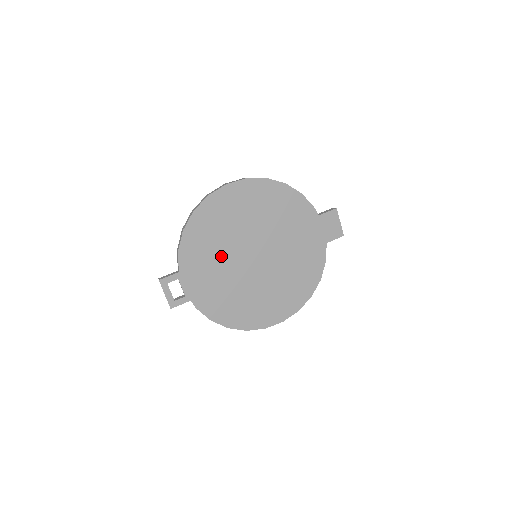
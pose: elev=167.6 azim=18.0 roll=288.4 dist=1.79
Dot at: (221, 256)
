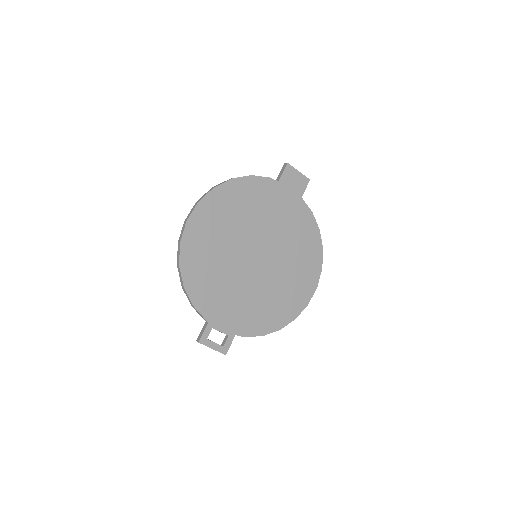
Dot at: (230, 281)
